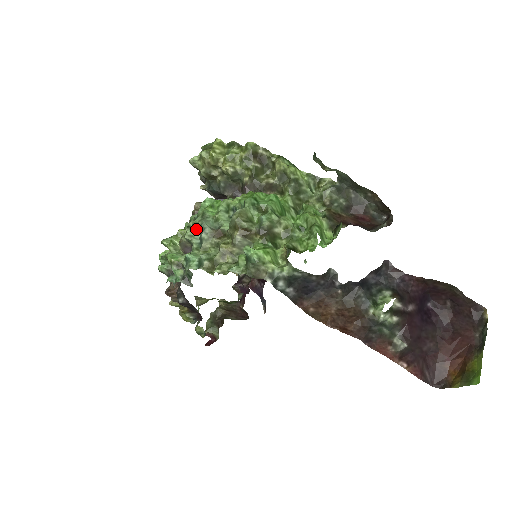
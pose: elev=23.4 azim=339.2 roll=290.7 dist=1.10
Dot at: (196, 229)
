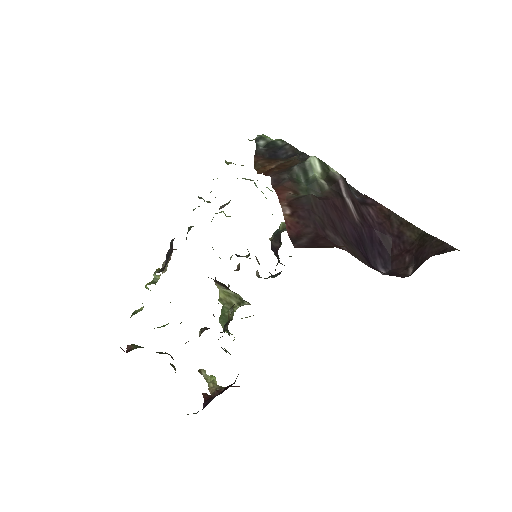
Dot at: occluded
